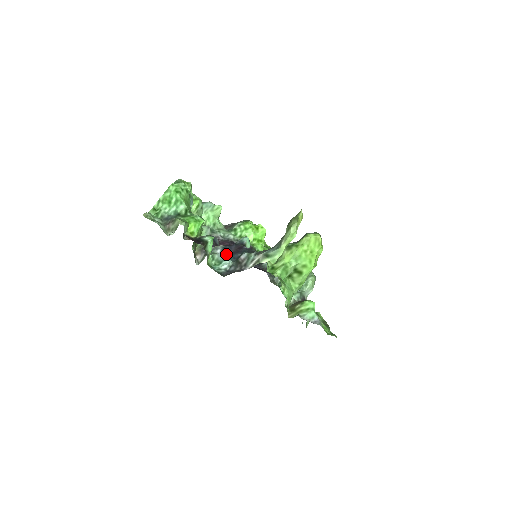
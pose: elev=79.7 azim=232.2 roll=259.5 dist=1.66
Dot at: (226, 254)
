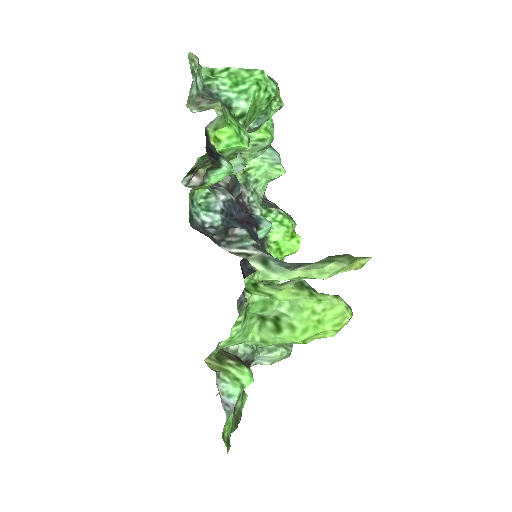
Dot at: (226, 209)
